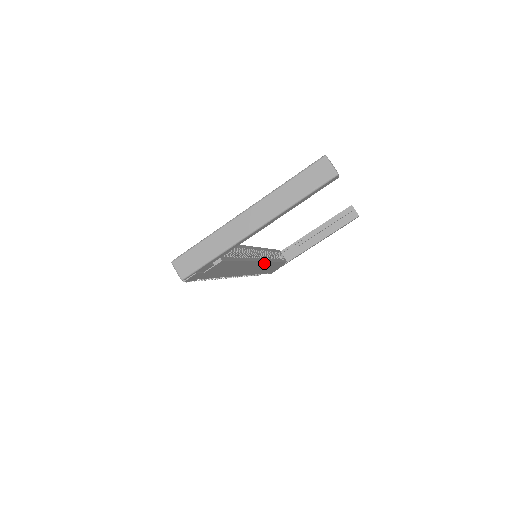
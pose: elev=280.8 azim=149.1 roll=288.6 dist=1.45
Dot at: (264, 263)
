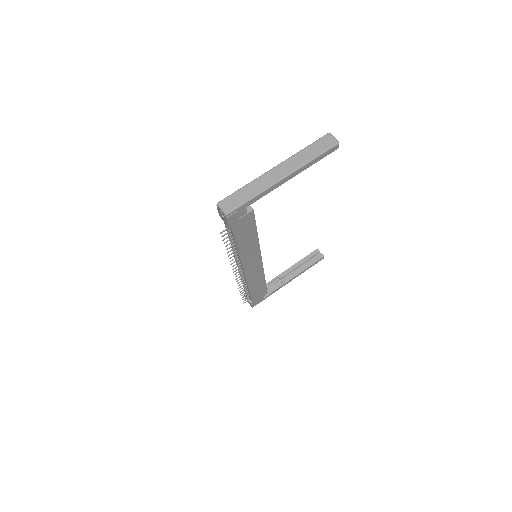
Dot at: (260, 267)
